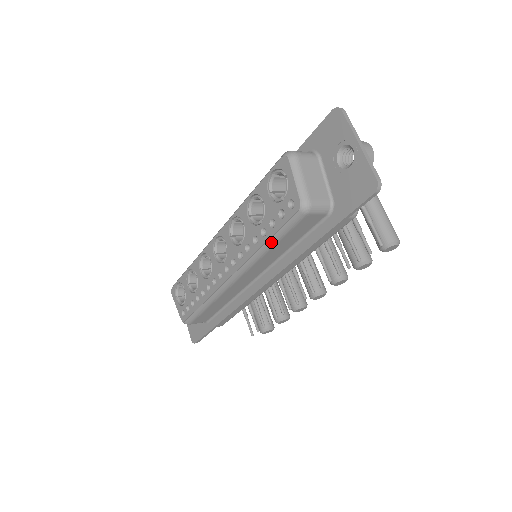
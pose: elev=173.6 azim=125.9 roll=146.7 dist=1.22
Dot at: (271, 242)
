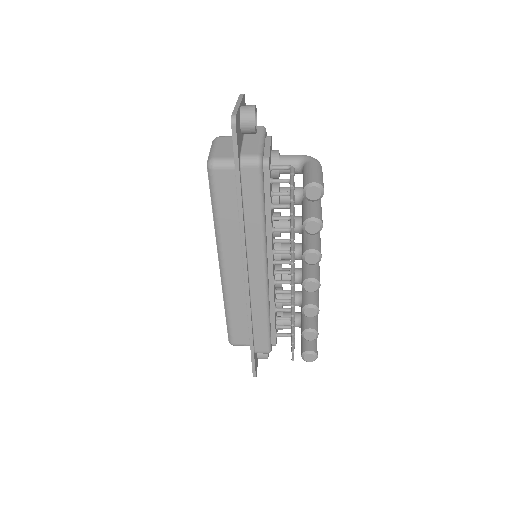
Dot at: (214, 210)
